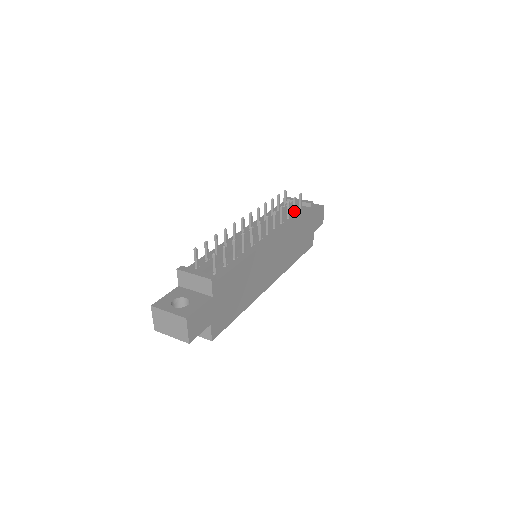
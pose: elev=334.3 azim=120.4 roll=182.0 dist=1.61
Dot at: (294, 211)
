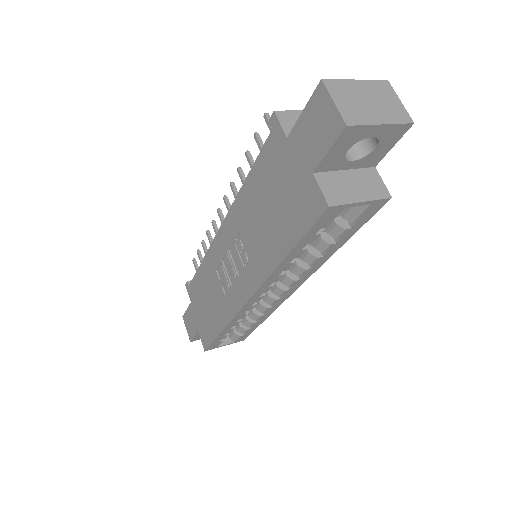
Dot at: occluded
